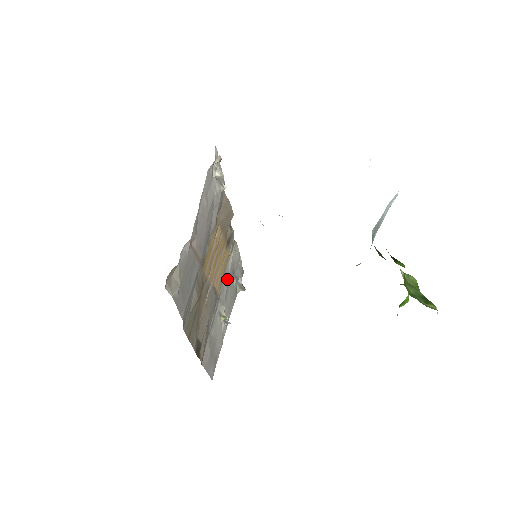
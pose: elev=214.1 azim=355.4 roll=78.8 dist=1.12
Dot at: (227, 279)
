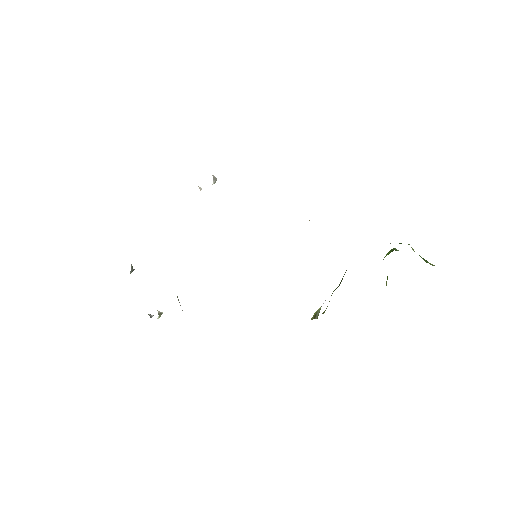
Dot at: occluded
